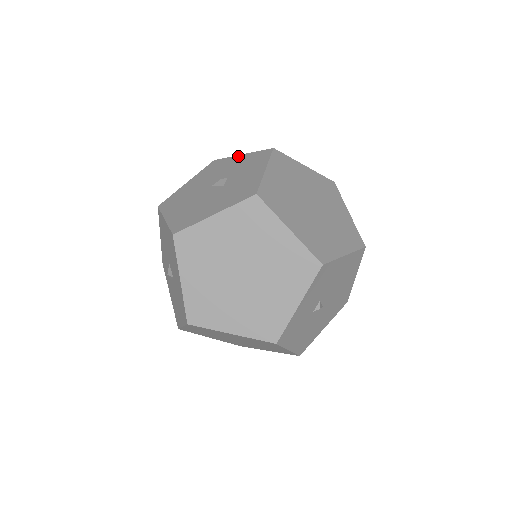
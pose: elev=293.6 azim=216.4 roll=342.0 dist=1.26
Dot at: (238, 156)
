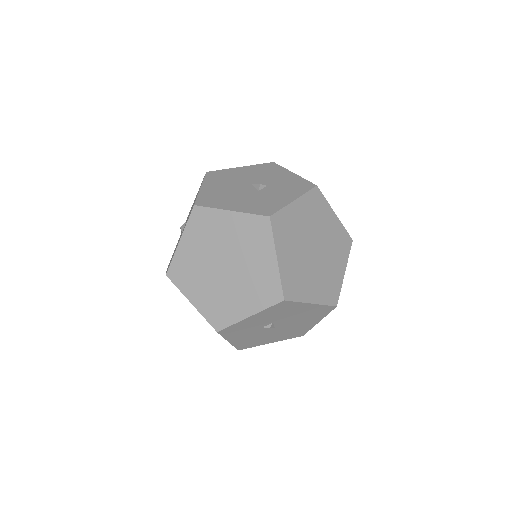
Dot at: (290, 172)
